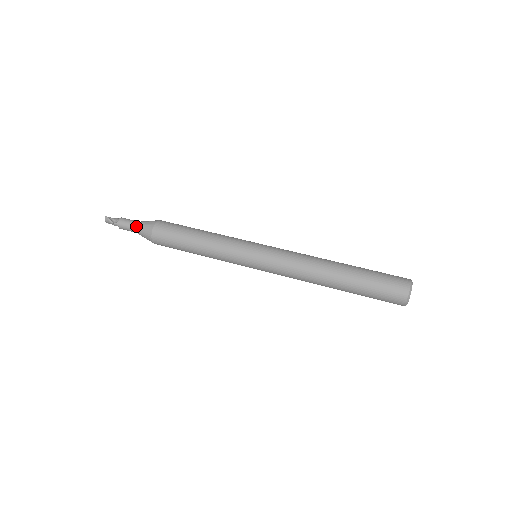
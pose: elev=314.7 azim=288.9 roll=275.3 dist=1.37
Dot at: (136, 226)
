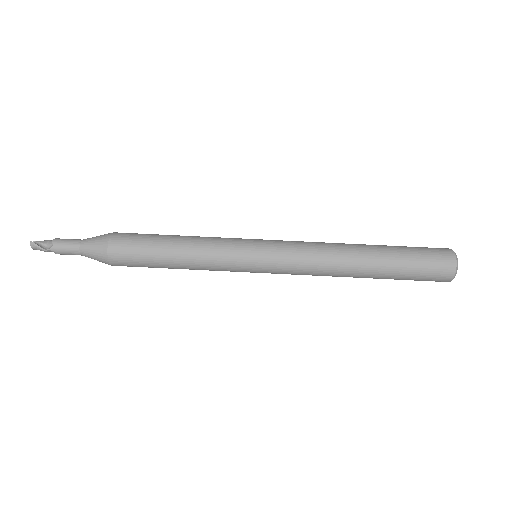
Dot at: (81, 248)
